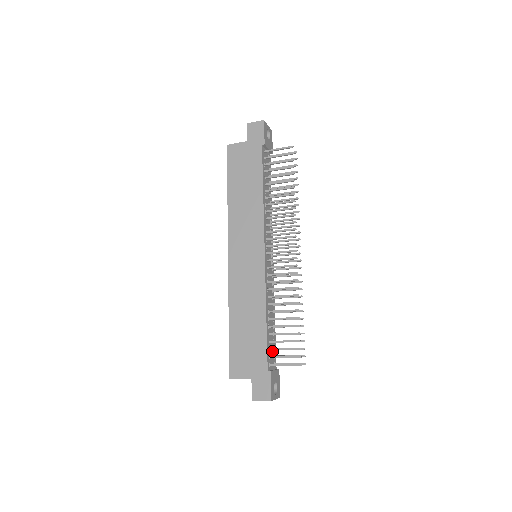
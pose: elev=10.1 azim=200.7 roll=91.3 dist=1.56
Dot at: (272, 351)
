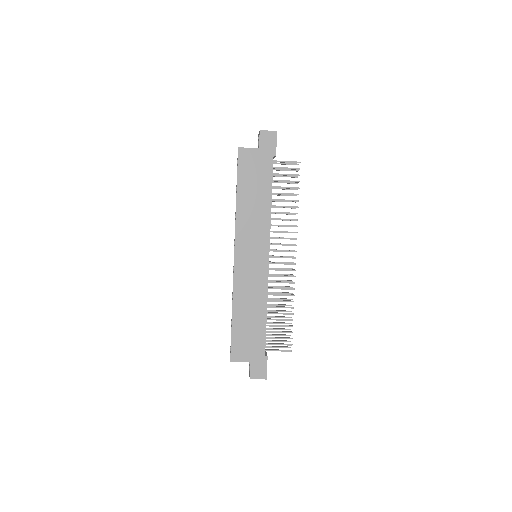
Dot at: occluded
